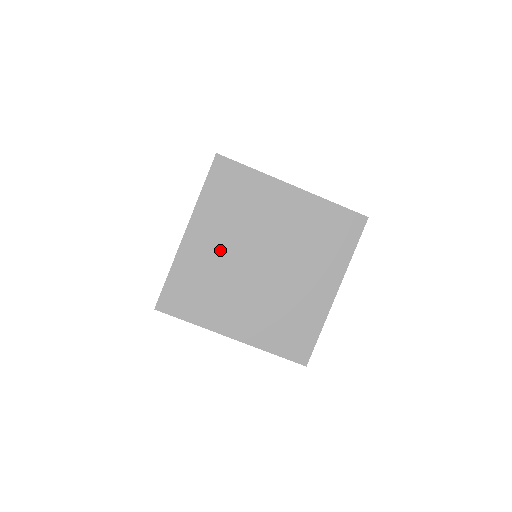
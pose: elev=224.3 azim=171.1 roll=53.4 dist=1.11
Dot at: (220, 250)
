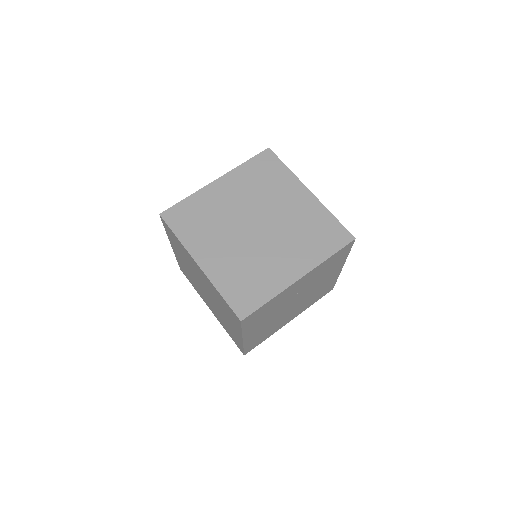
Dot at: (227, 249)
